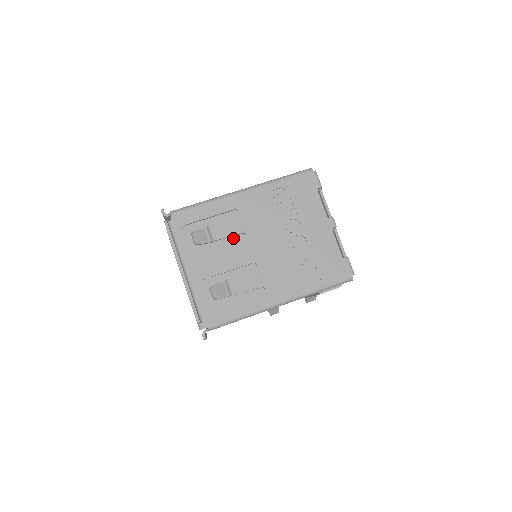
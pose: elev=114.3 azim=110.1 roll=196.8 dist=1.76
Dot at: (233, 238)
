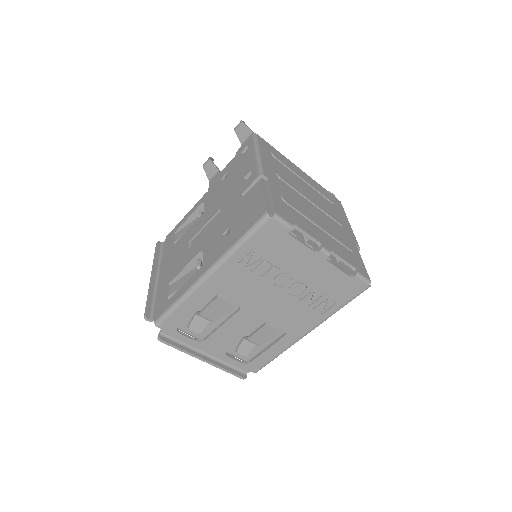
Dot at: occluded
